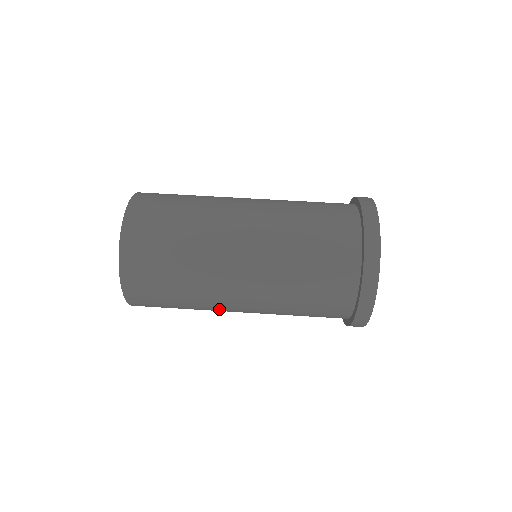
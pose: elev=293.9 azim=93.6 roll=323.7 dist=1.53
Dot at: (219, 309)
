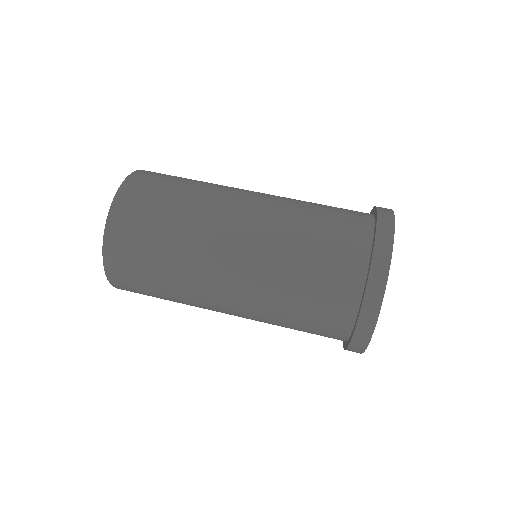
Dot at: (205, 261)
